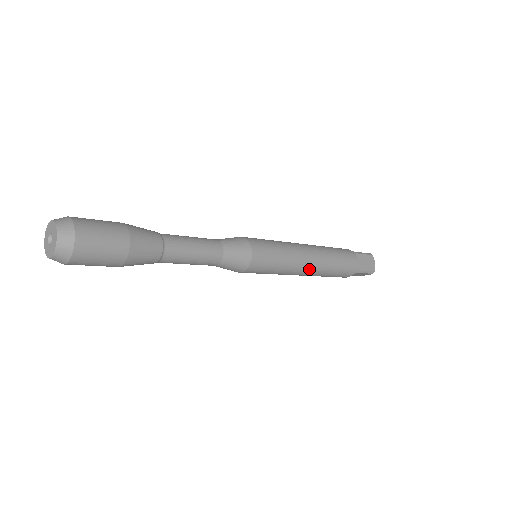
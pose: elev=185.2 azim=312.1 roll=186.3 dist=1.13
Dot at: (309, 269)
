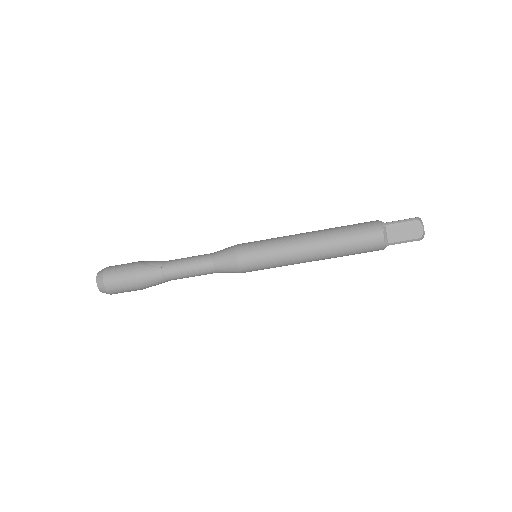
Dot at: (309, 237)
